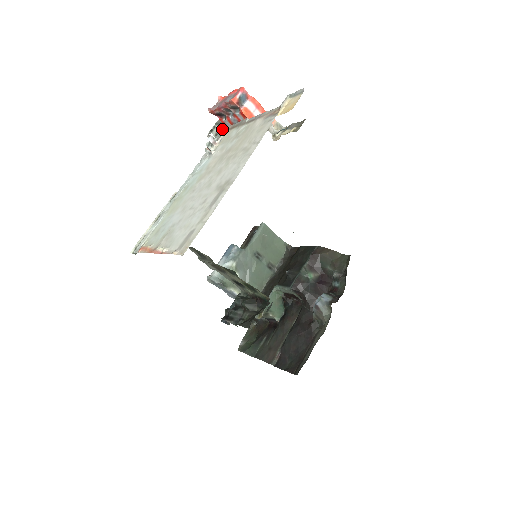
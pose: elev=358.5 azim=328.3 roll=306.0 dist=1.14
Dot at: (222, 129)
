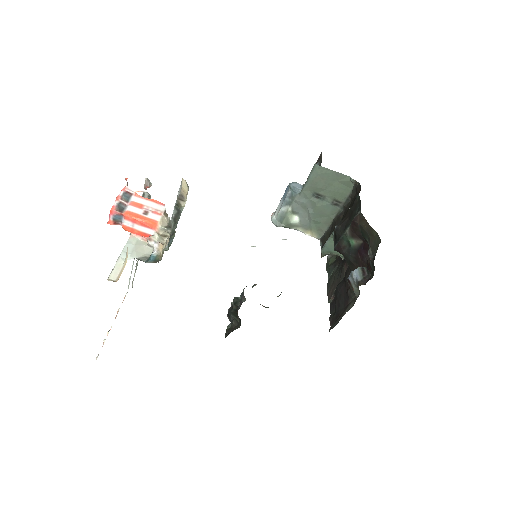
Dot at: occluded
